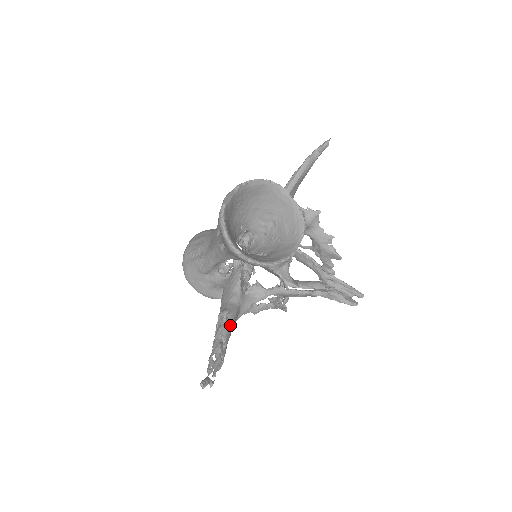
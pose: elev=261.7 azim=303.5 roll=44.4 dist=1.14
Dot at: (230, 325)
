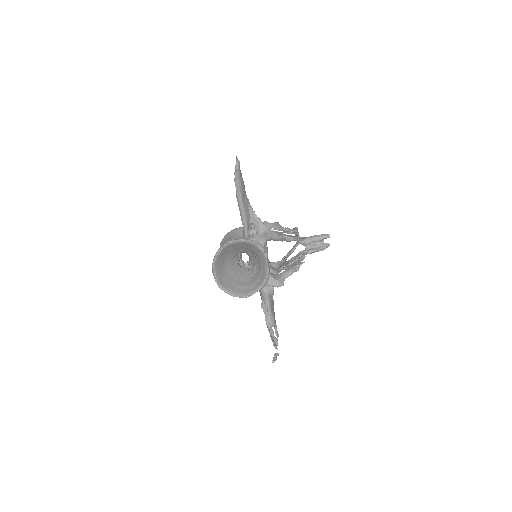
Dot at: (269, 312)
